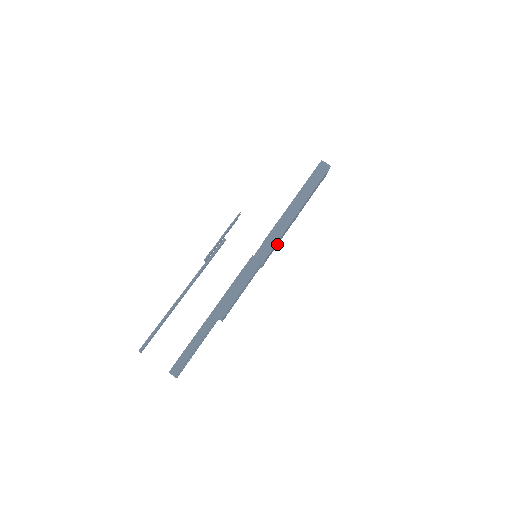
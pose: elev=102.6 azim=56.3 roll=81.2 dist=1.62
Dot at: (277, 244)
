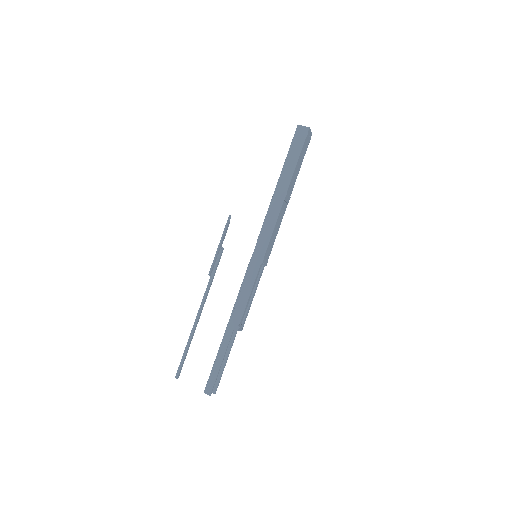
Dot at: (275, 235)
